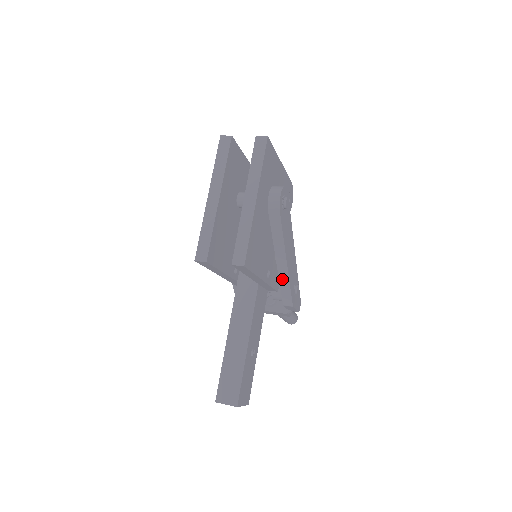
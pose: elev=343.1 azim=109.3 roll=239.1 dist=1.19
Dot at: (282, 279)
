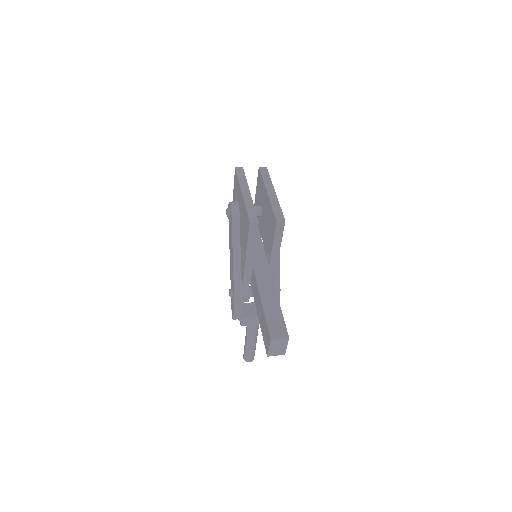
Dot at: occluded
